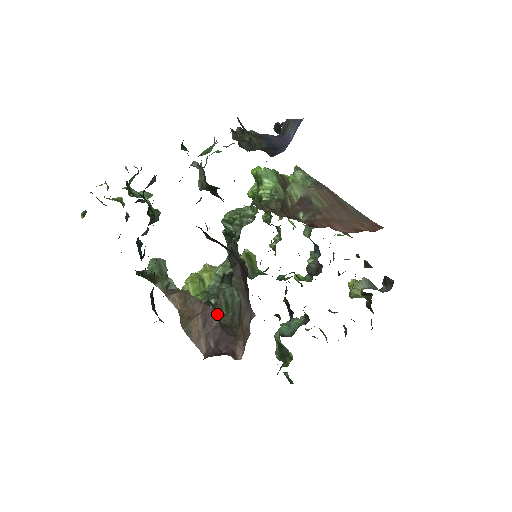
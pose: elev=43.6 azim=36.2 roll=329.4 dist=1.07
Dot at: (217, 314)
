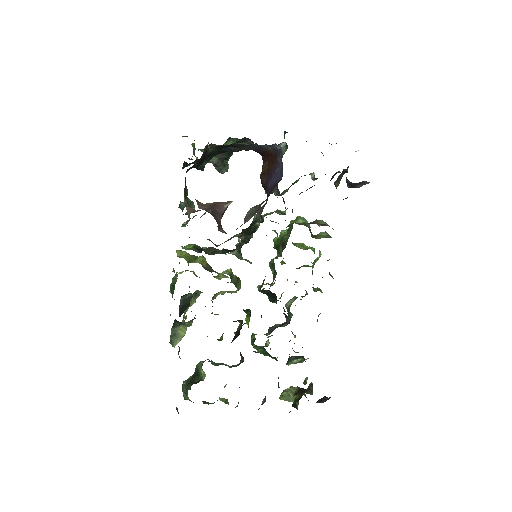
Dot at: (229, 202)
